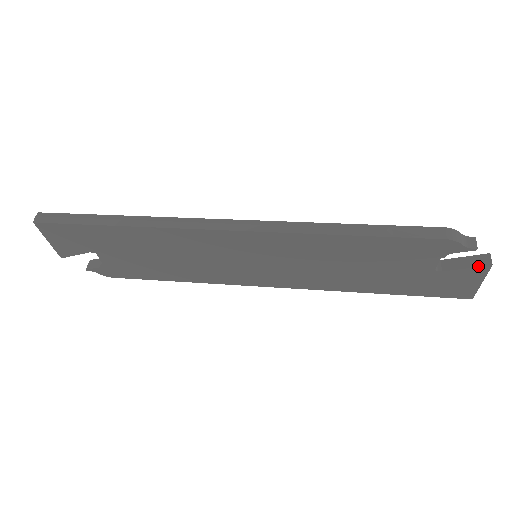
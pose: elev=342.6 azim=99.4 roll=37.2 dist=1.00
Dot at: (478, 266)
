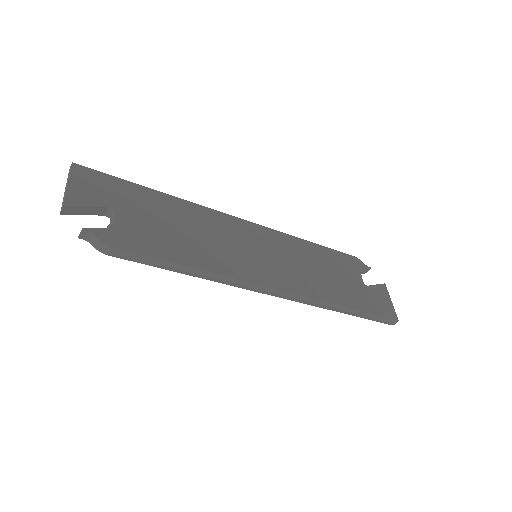
Dot at: (380, 284)
